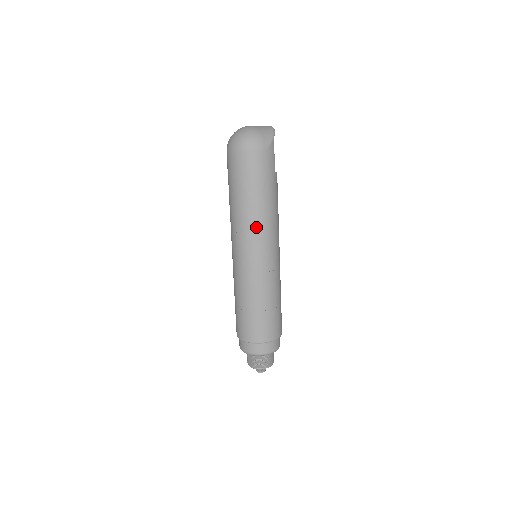
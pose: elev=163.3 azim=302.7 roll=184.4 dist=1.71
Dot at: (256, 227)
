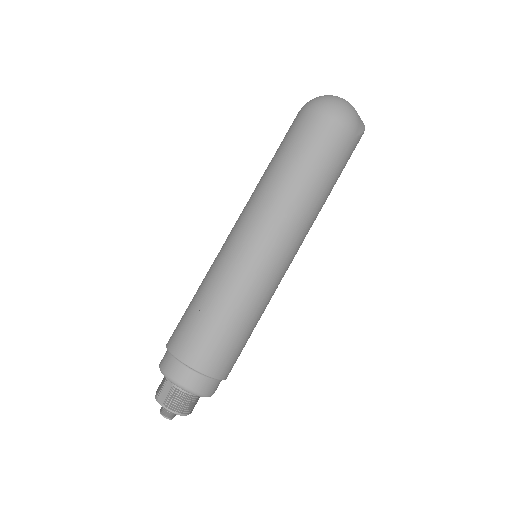
Dot at: (293, 217)
